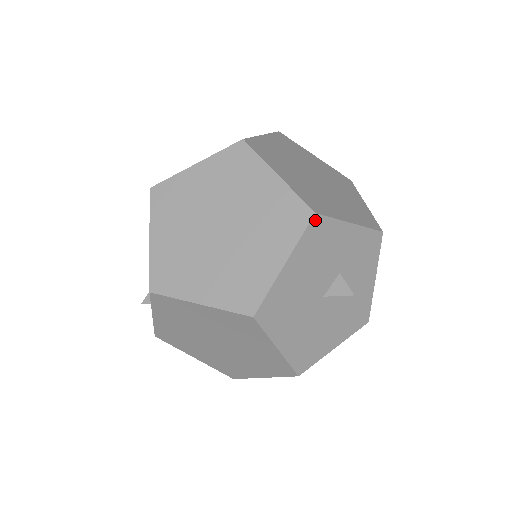
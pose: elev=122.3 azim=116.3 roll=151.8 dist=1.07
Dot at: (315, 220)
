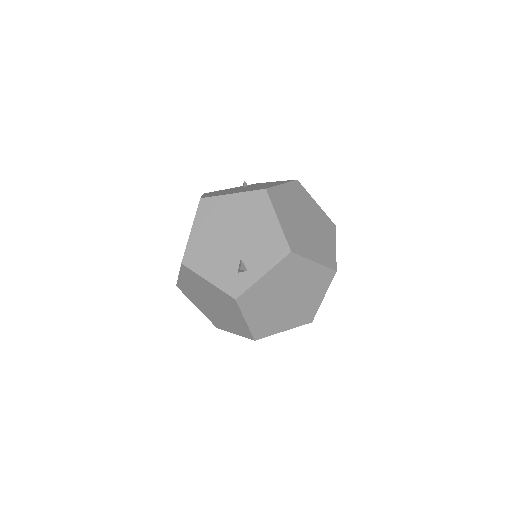
Dot at: (335, 230)
